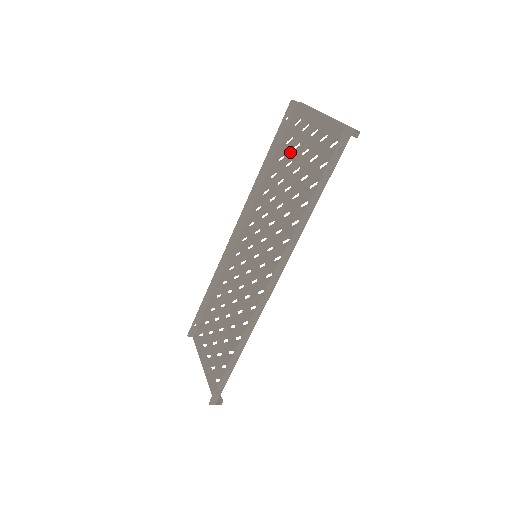
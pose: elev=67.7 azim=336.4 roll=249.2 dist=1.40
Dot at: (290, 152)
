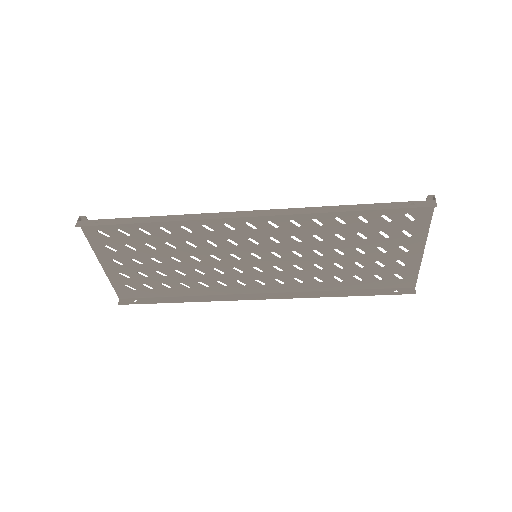
Dot at: (375, 230)
